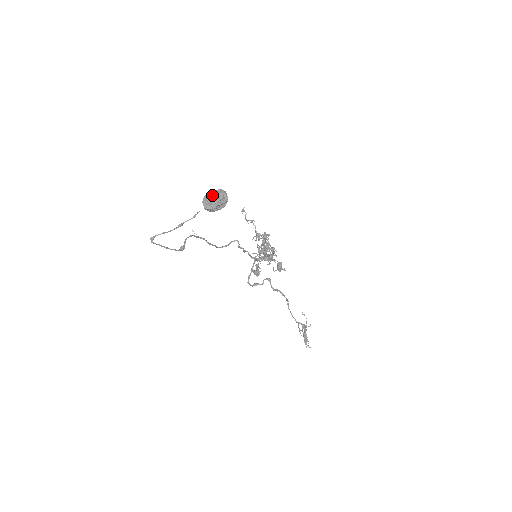
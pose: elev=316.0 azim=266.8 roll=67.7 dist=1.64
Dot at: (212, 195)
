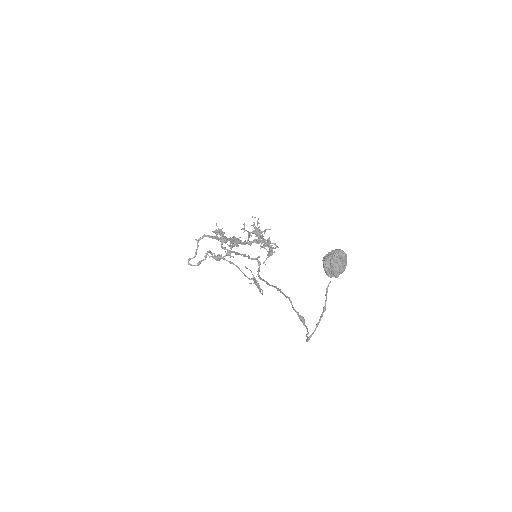
Dot at: (341, 263)
